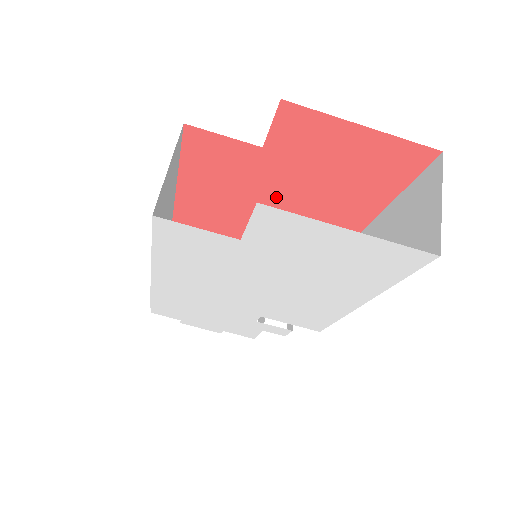
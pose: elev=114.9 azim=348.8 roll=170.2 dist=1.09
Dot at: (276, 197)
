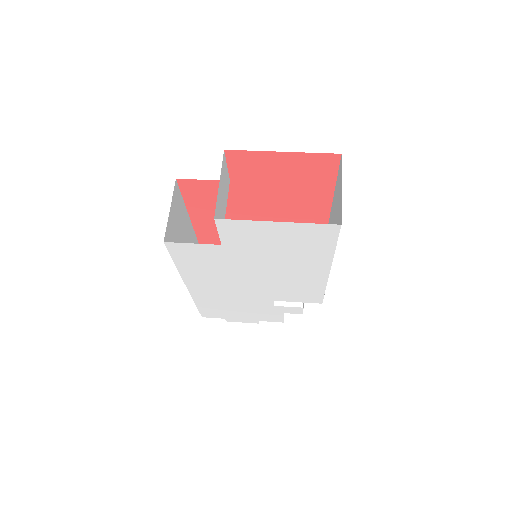
Dot at: (257, 211)
